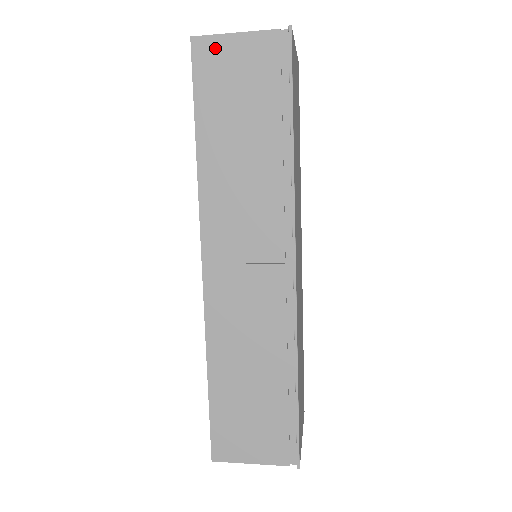
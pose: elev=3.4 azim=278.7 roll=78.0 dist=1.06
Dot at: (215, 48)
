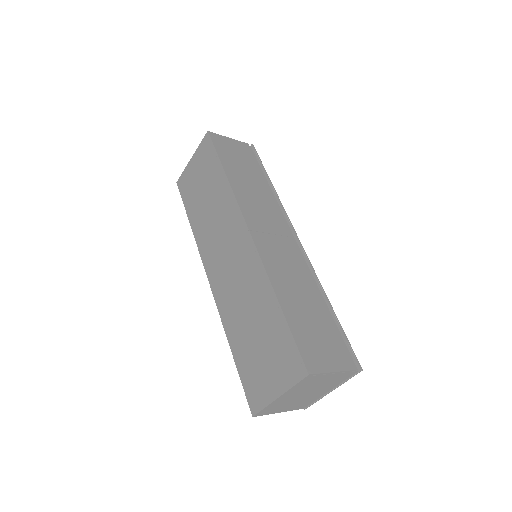
Dot at: (222, 139)
